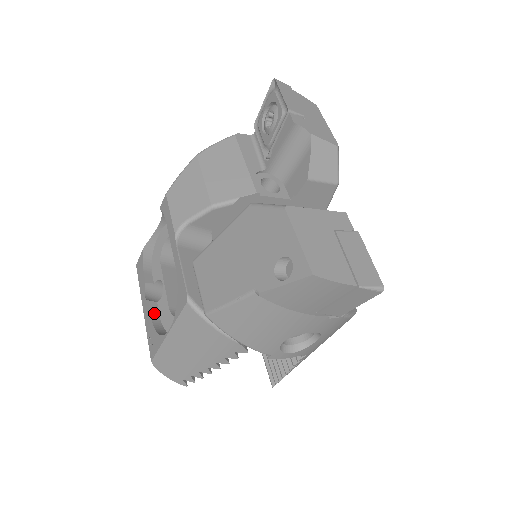
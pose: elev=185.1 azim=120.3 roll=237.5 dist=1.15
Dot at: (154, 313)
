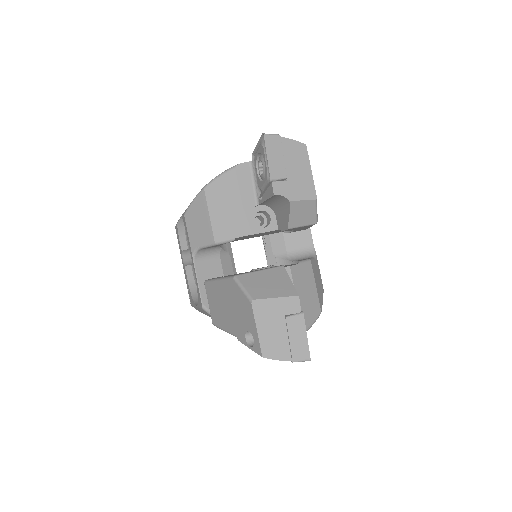
Dot at: (189, 275)
